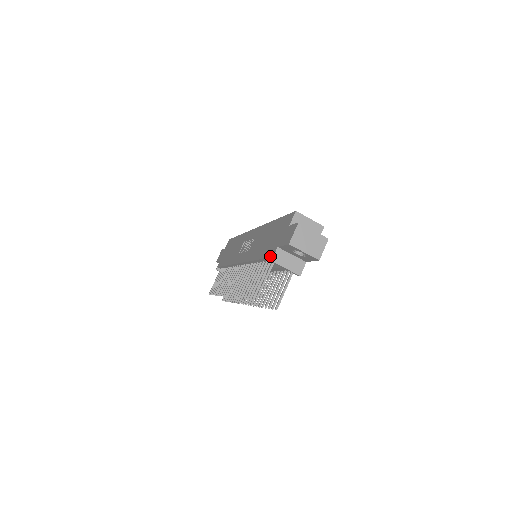
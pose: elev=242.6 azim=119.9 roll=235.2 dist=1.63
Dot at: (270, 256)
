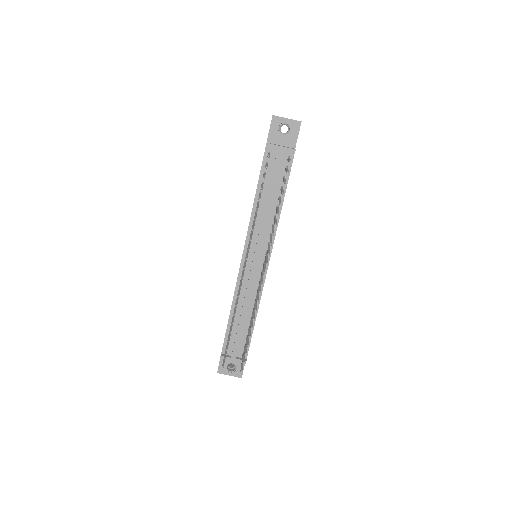
Dot at: occluded
